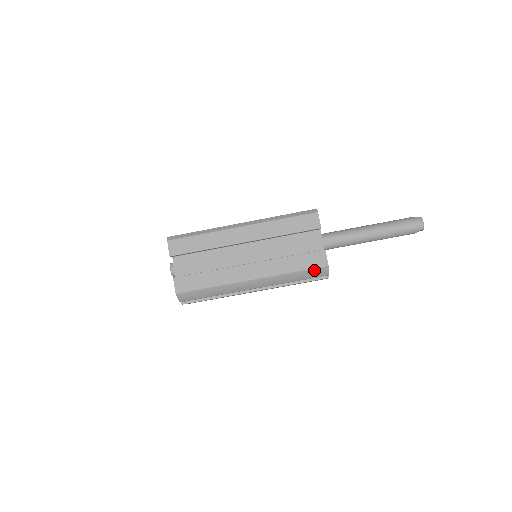
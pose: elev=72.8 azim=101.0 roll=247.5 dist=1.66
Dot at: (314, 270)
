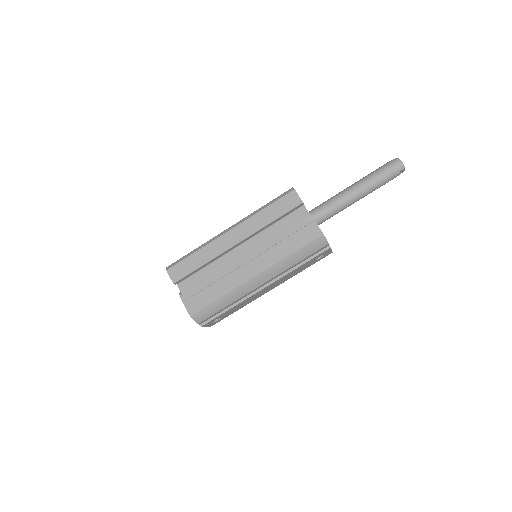
Dot at: (311, 244)
